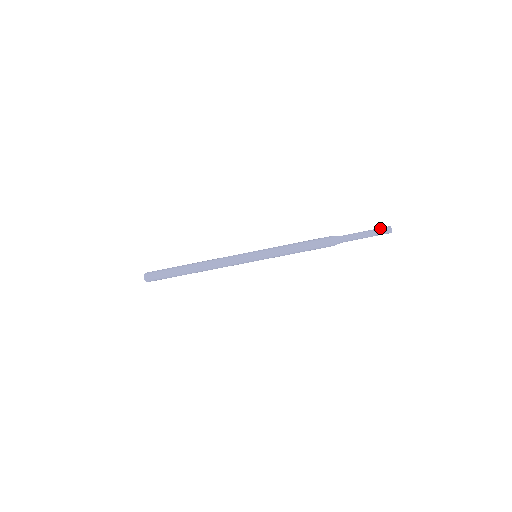
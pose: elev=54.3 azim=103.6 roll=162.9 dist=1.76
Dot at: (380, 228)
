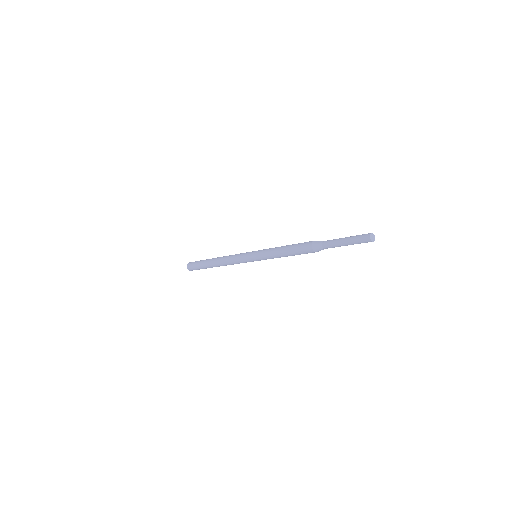
Dot at: (358, 240)
